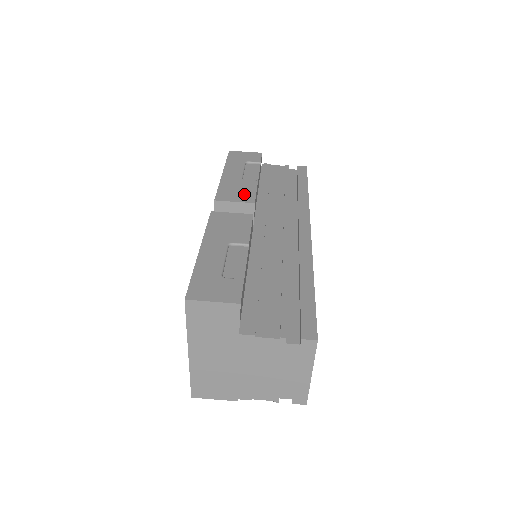
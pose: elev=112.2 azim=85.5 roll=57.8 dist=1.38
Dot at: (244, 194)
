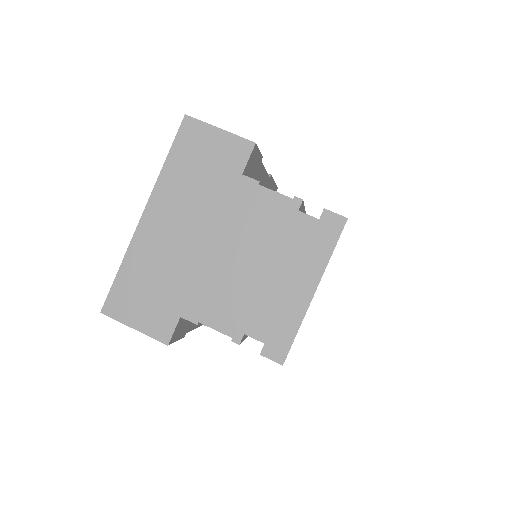
Dot at: occluded
